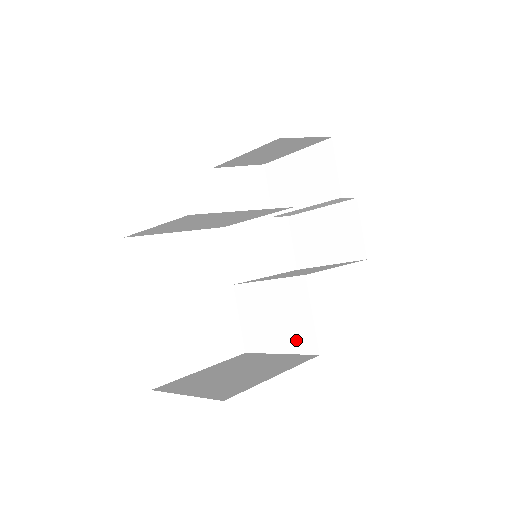
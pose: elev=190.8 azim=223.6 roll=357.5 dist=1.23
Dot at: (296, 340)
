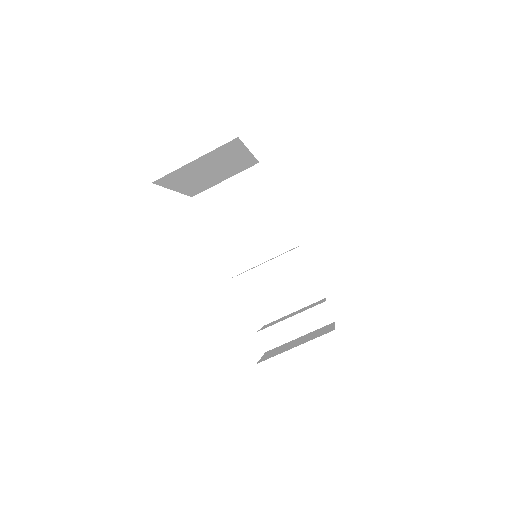
Dot at: occluded
